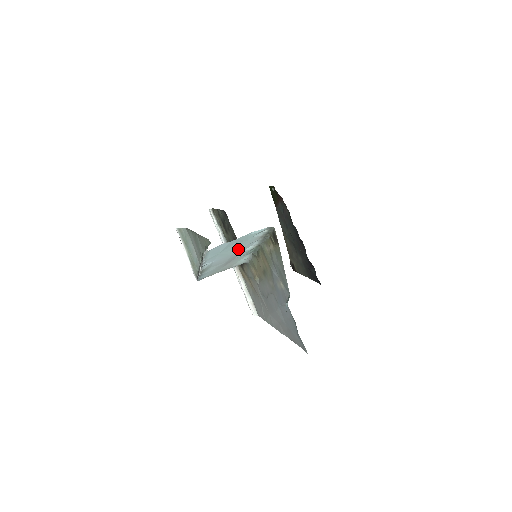
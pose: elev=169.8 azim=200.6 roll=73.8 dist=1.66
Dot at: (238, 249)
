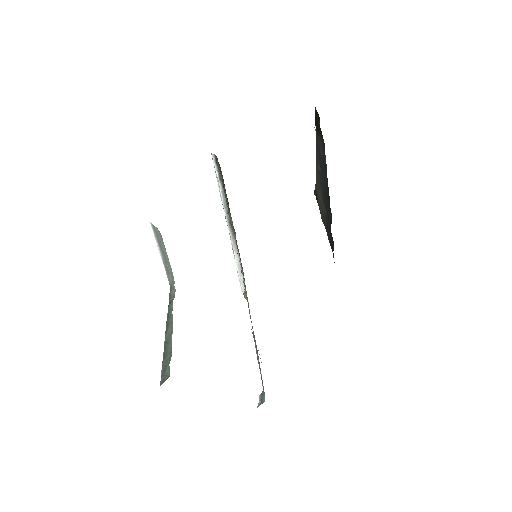
Dot at: occluded
